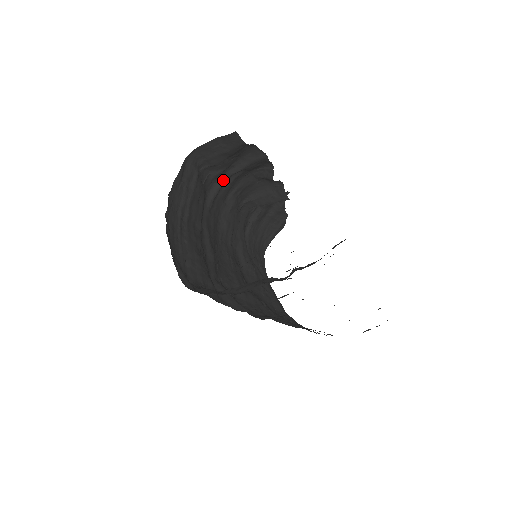
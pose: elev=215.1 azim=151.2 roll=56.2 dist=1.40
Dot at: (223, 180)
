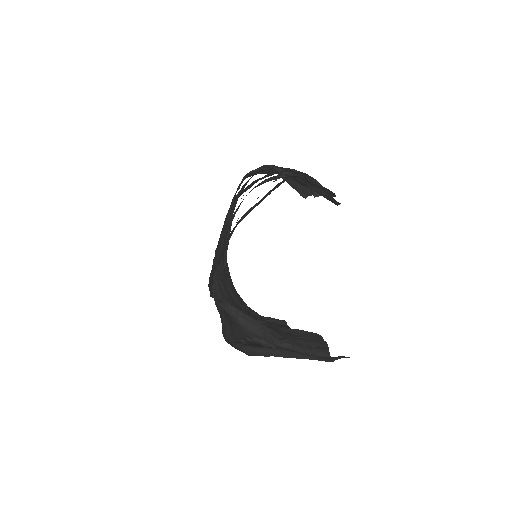
Dot at: occluded
